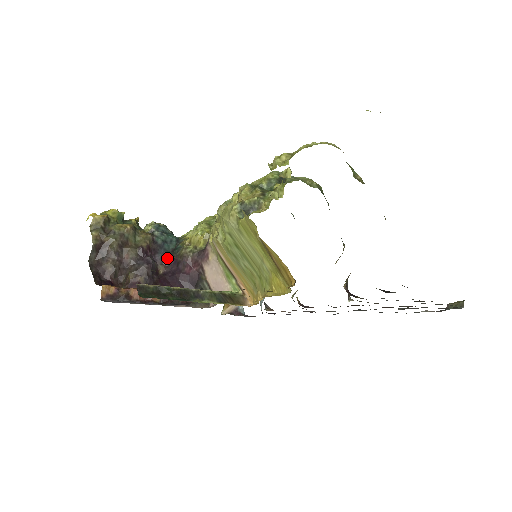
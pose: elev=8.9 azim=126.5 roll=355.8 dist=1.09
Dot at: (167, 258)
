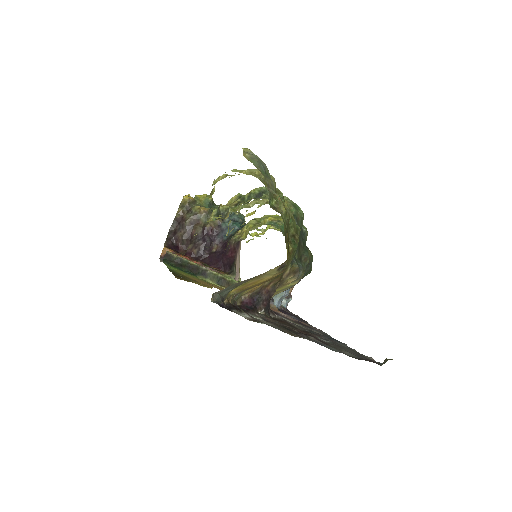
Dot at: (223, 241)
